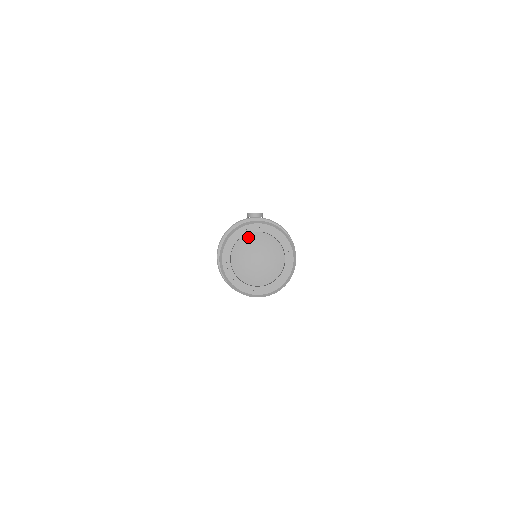
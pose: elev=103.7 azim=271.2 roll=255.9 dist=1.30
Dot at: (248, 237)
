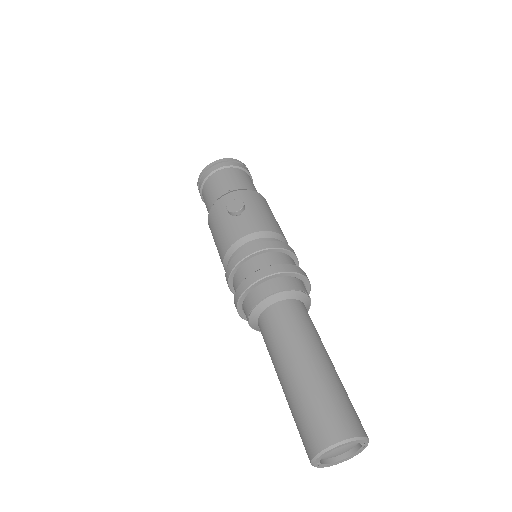
Dot at: occluded
